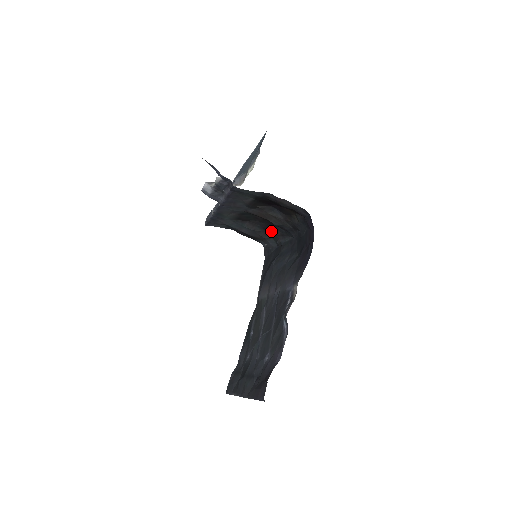
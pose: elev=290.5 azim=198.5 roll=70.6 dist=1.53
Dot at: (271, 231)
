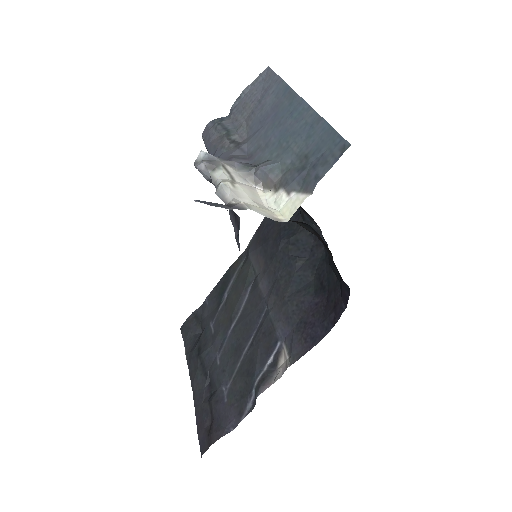
Dot at: occluded
